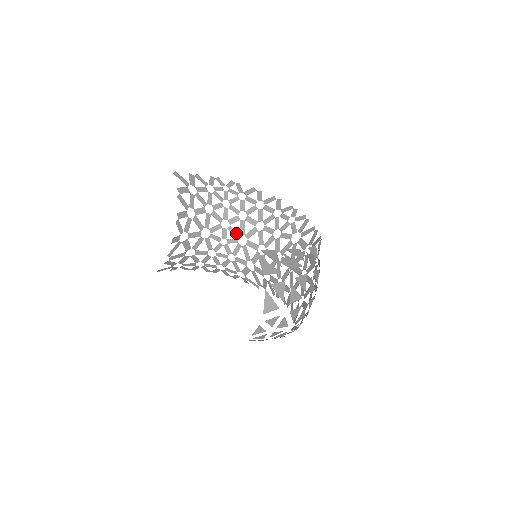
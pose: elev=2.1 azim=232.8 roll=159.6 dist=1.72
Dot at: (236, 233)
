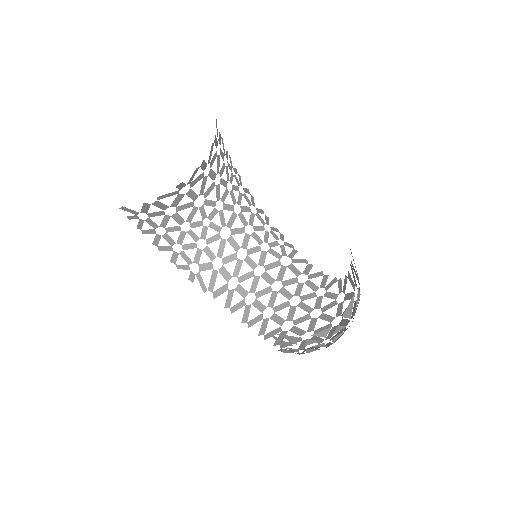
Dot at: (224, 221)
